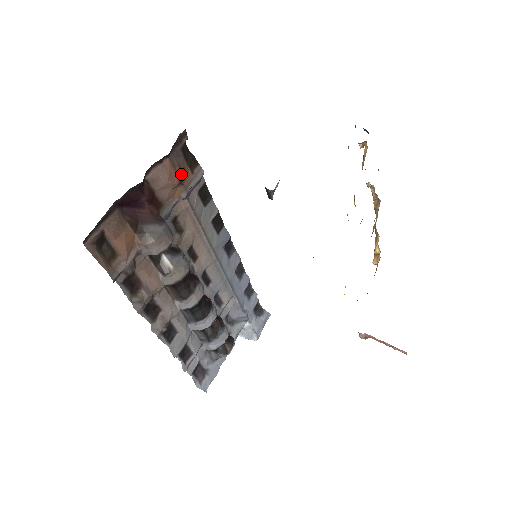
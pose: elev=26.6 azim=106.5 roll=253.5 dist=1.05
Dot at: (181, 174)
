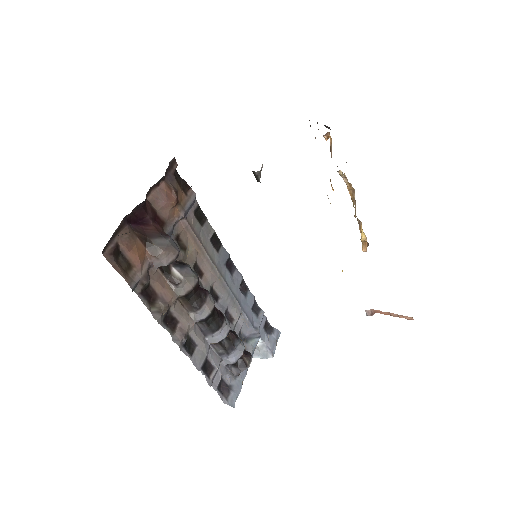
Dot at: (177, 195)
